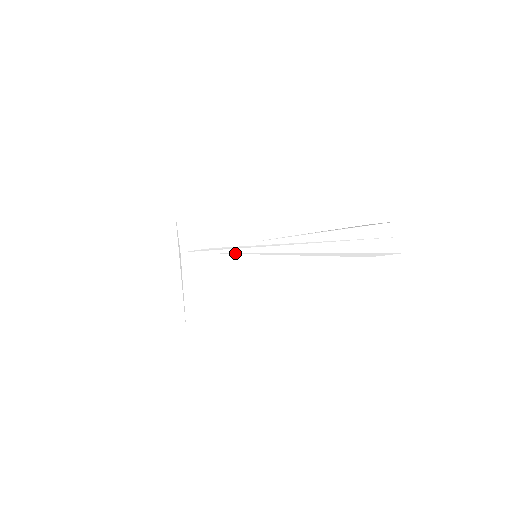
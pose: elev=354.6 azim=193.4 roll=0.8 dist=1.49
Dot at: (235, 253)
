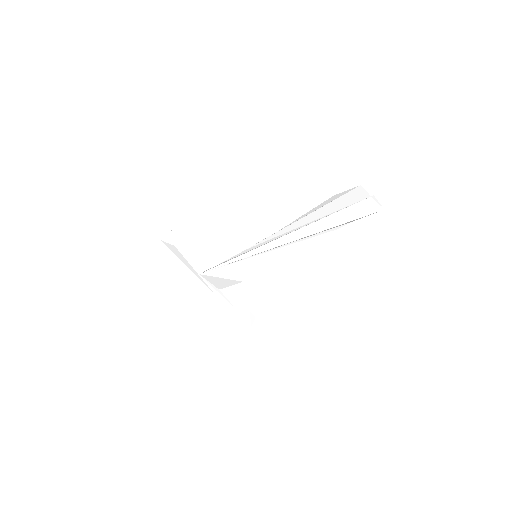
Dot at: (238, 260)
